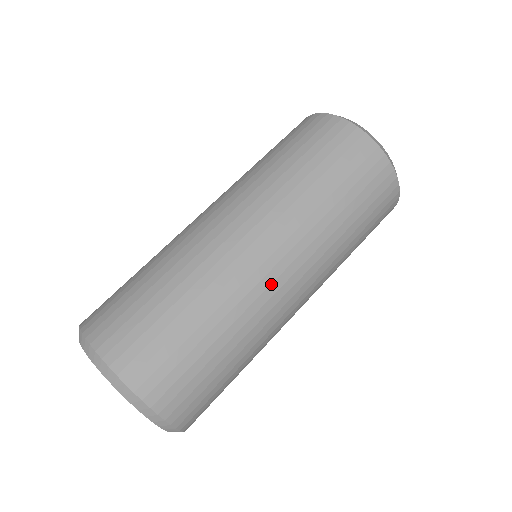
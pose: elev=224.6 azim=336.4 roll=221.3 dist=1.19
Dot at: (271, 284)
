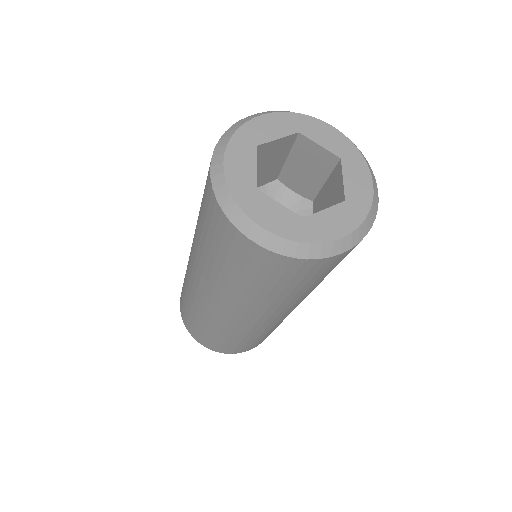
Dot at: (229, 319)
